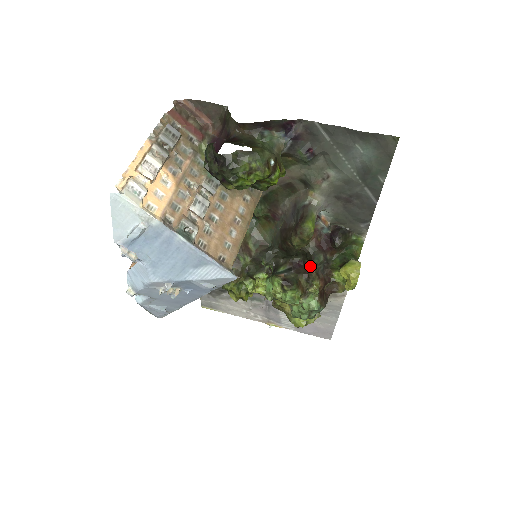
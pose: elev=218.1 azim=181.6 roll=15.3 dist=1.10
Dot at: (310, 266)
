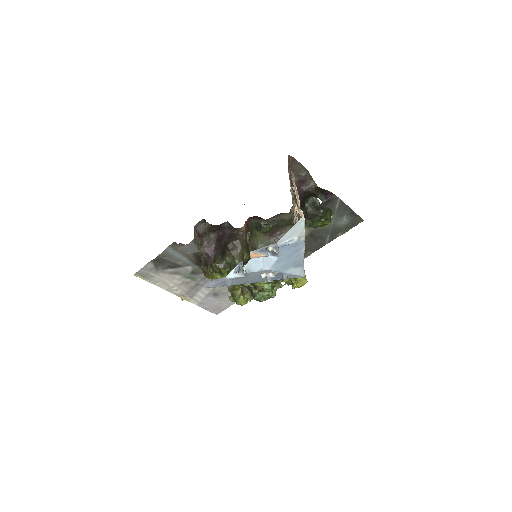
Dot at: occluded
